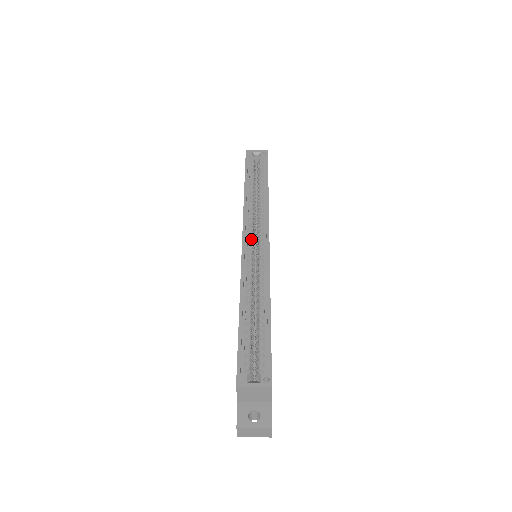
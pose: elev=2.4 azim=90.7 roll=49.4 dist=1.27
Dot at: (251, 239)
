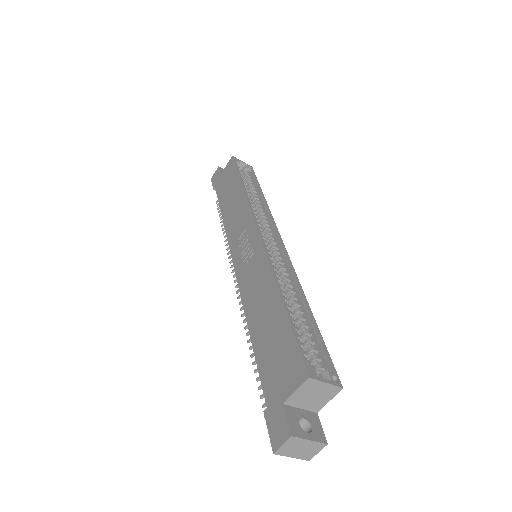
Dot at: (262, 234)
